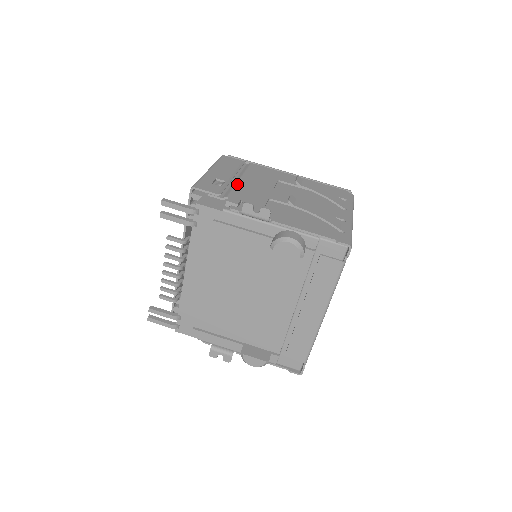
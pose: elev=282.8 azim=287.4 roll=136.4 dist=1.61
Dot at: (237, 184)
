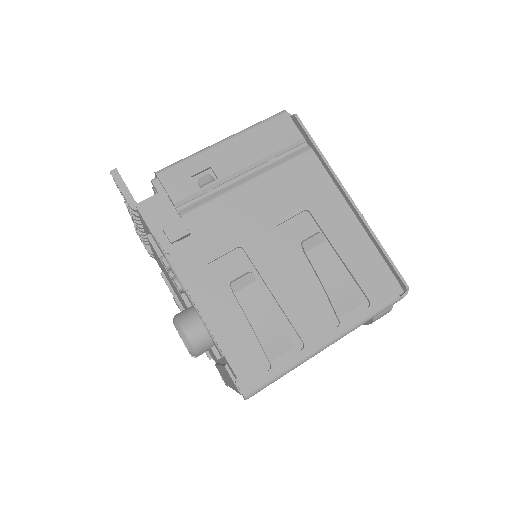
Dot at: (228, 193)
